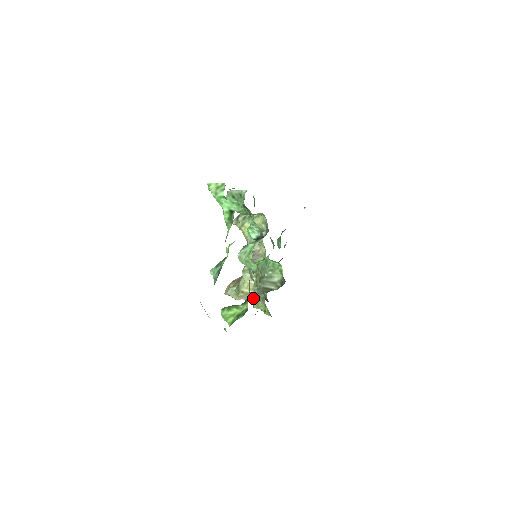
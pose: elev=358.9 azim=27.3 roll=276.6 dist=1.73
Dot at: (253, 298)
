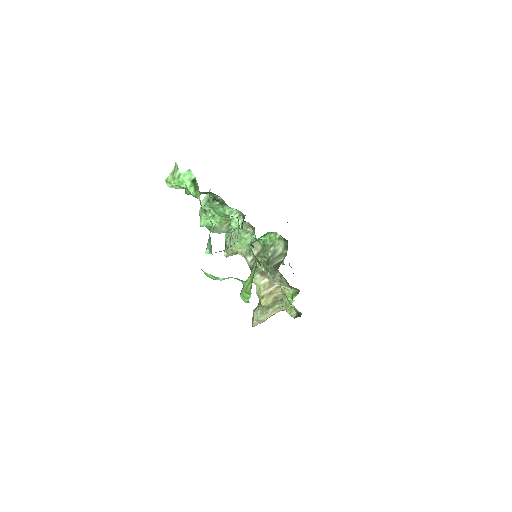
Dot at: (279, 305)
